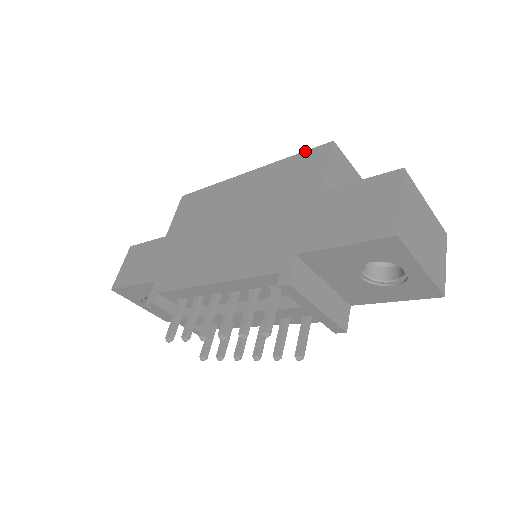
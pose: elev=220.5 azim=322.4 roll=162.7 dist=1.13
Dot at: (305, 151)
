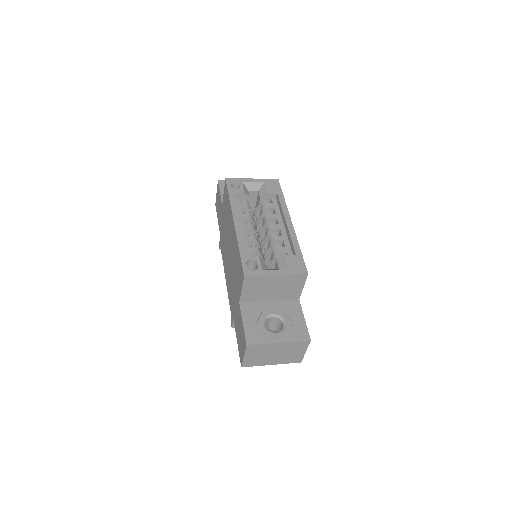
Dot at: (241, 260)
